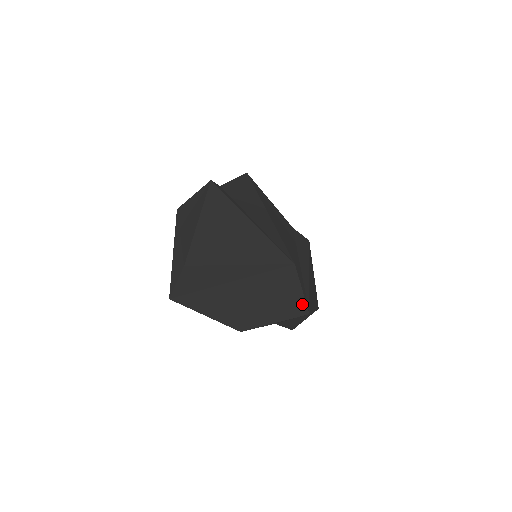
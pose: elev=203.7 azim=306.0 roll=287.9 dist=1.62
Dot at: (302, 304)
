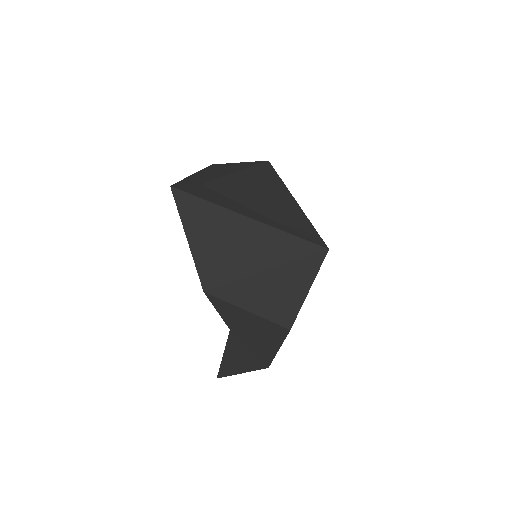
Dot at: (294, 309)
